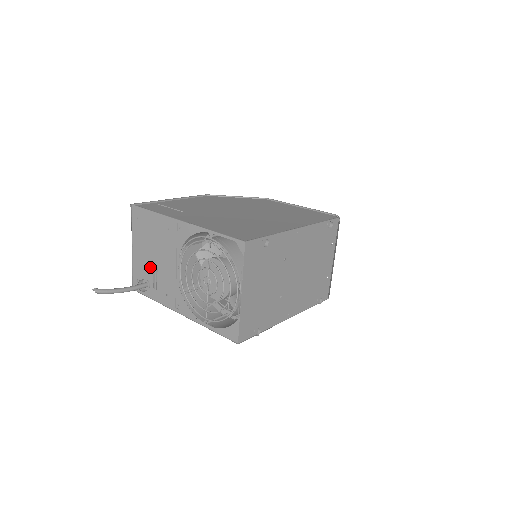
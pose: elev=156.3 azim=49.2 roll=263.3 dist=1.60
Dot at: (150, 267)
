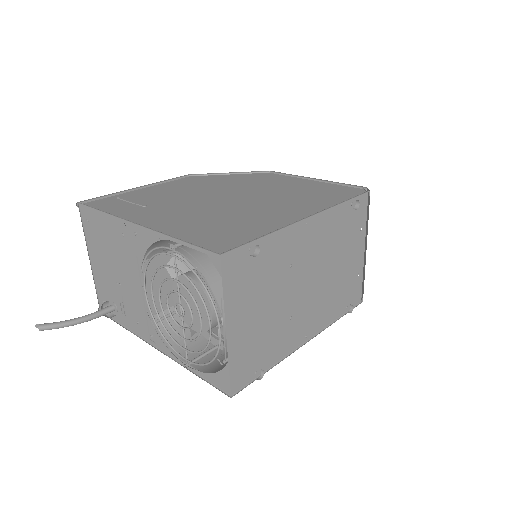
Dot at: (113, 285)
